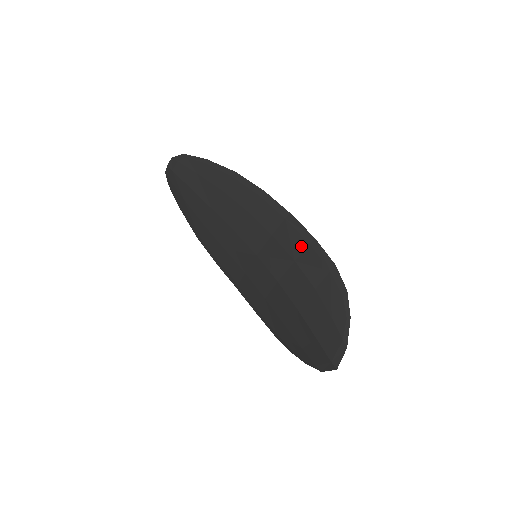
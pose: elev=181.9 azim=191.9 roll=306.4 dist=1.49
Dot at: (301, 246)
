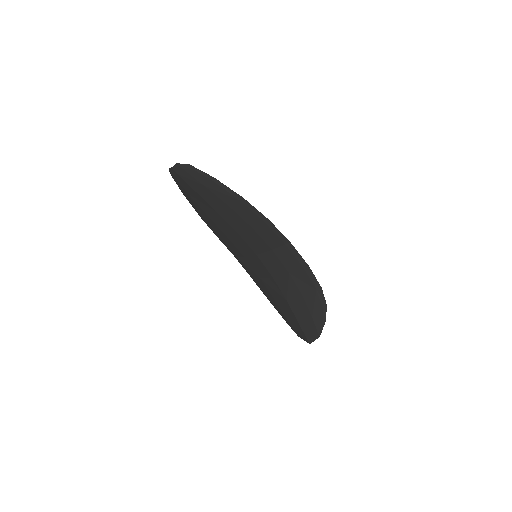
Dot at: (296, 266)
